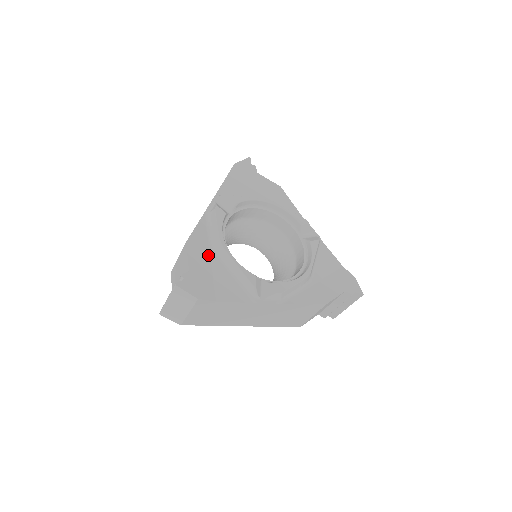
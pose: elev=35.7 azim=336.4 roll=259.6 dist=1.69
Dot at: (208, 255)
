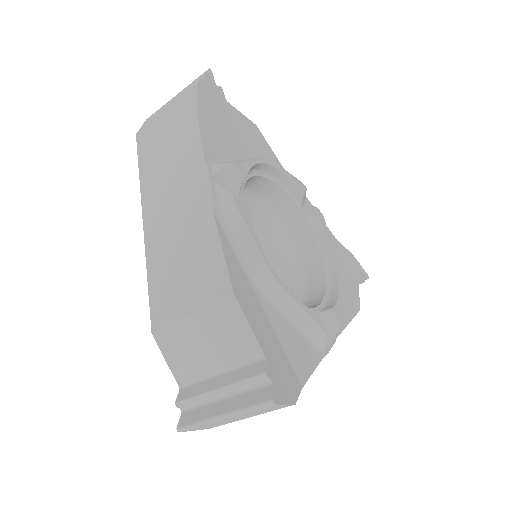
Dot at: (258, 302)
